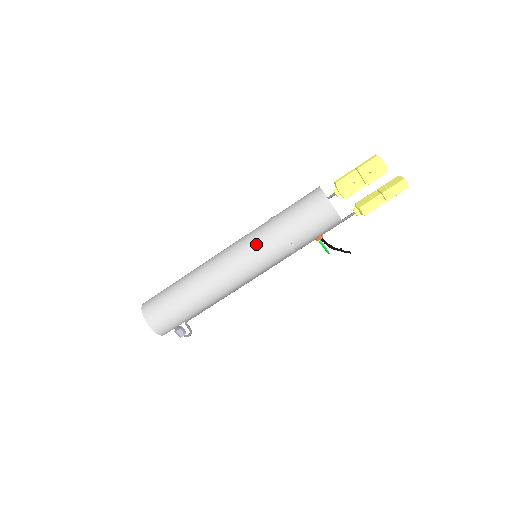
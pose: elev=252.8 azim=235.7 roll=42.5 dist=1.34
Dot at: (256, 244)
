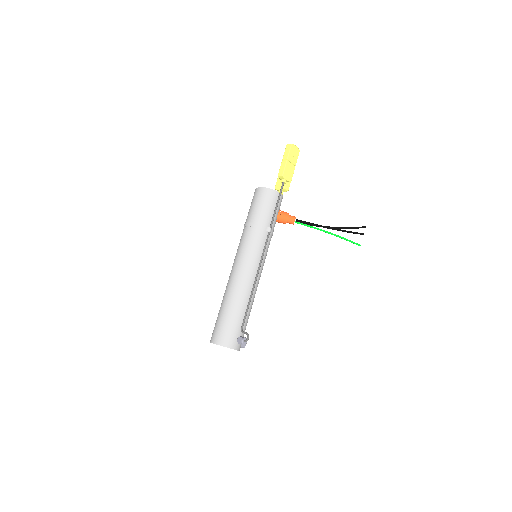
Dot at: (239, 243)
